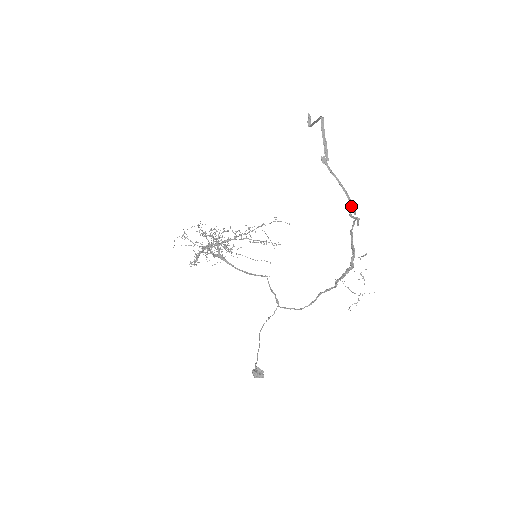
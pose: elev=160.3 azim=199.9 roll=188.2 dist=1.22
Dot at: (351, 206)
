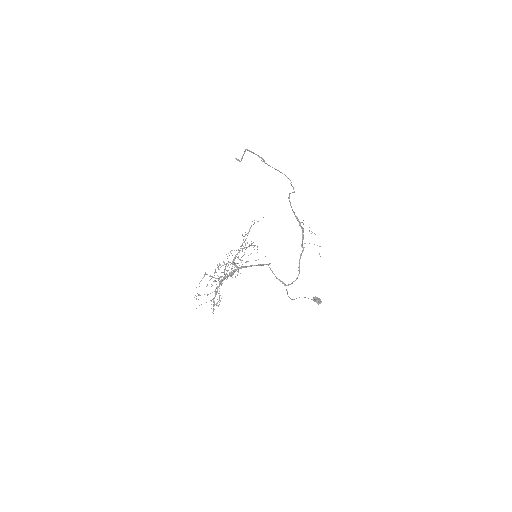
Dot at: (288, 178)
